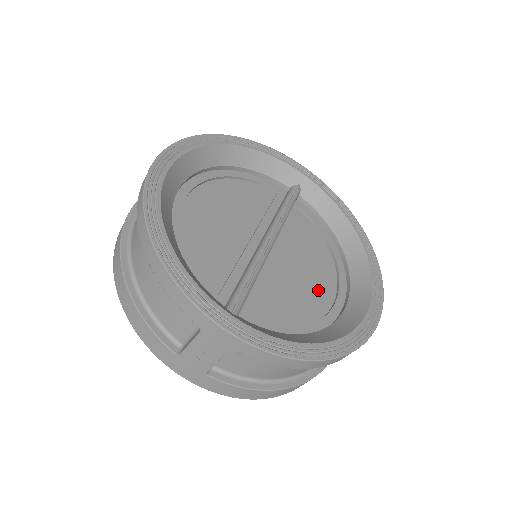
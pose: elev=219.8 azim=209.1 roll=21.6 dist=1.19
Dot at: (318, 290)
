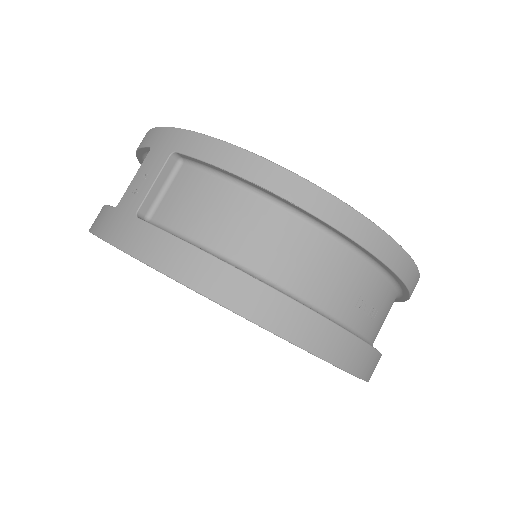
Dot at: occluded
